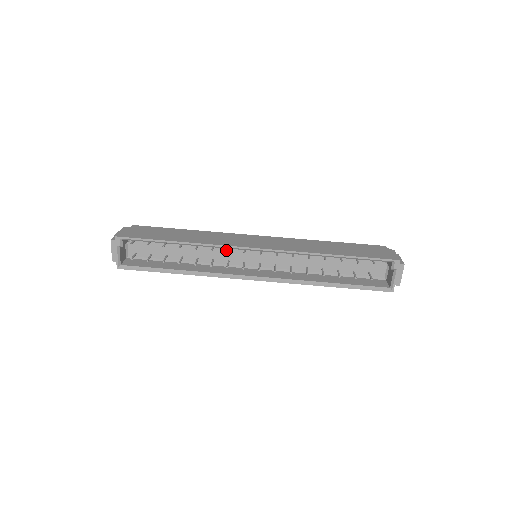
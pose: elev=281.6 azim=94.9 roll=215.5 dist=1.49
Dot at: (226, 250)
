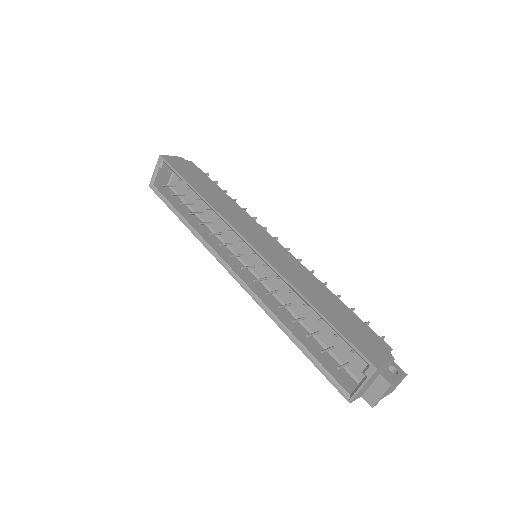
Dot at: occluded
